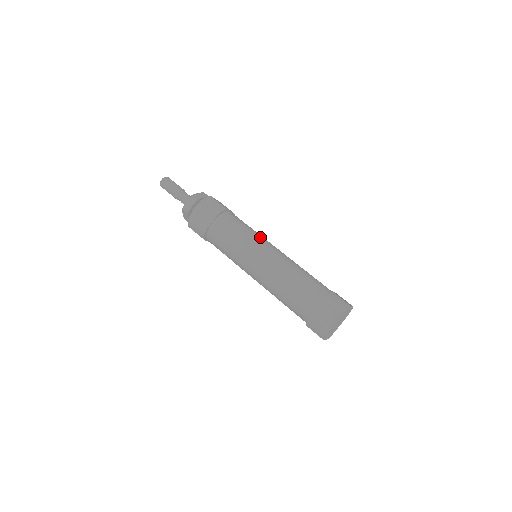
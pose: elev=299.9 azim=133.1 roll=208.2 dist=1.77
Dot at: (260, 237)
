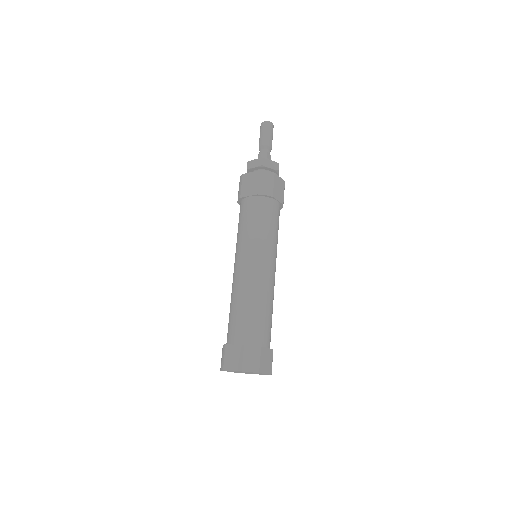
Dot at: (269, 245)
